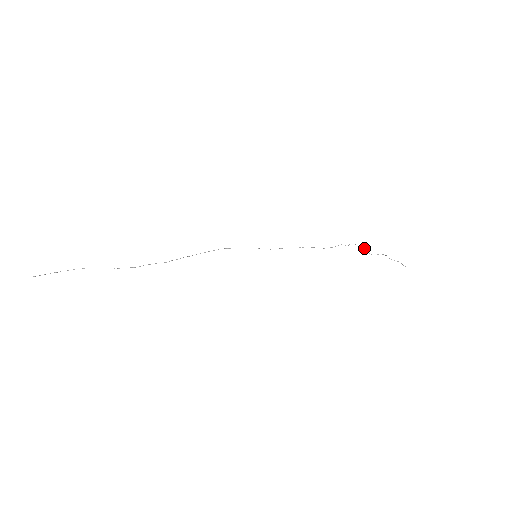
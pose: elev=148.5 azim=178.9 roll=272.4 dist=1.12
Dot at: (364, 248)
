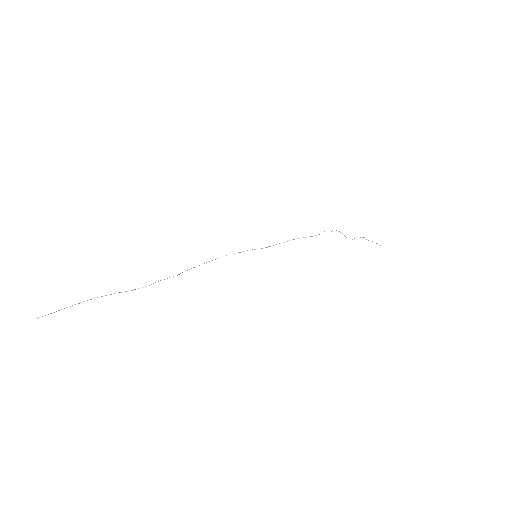
Dot at: occluded
